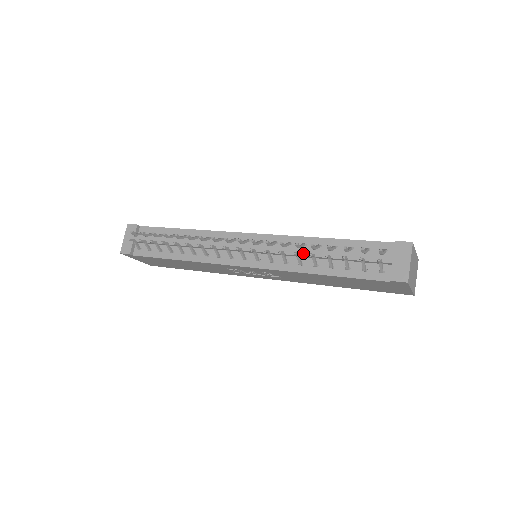
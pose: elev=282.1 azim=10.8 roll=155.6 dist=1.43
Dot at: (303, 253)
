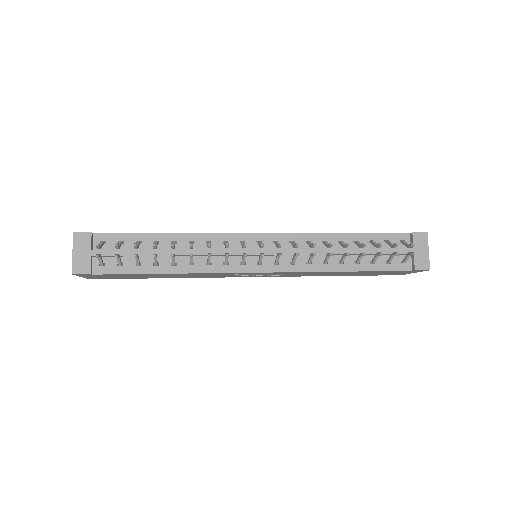
Dot at: (329, 251)
